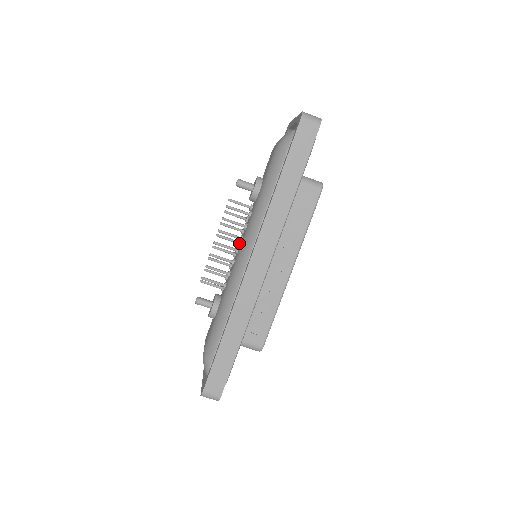
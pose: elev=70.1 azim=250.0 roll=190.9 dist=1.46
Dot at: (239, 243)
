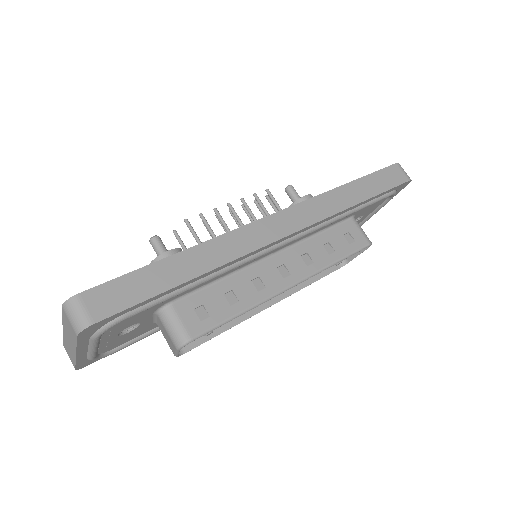
Dot at: occluded
